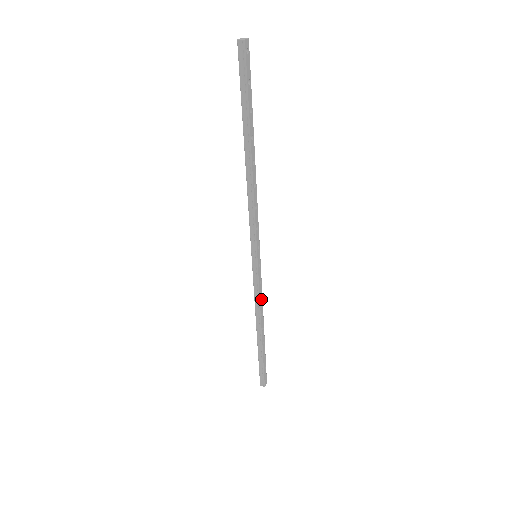
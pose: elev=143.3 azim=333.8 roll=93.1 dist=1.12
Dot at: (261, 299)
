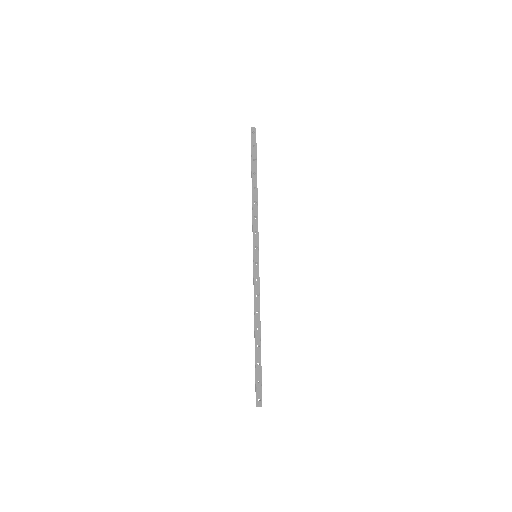
Dot at: (258, 296)
